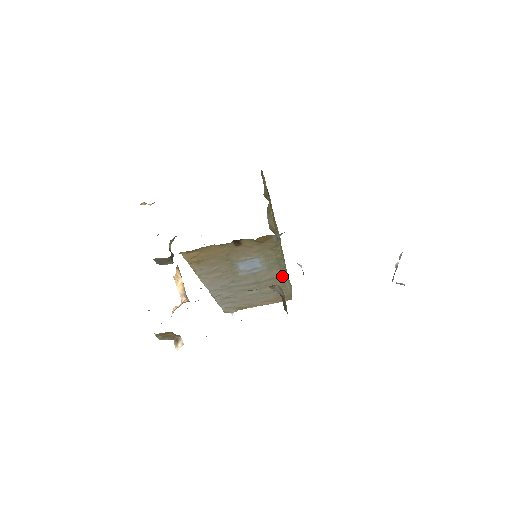
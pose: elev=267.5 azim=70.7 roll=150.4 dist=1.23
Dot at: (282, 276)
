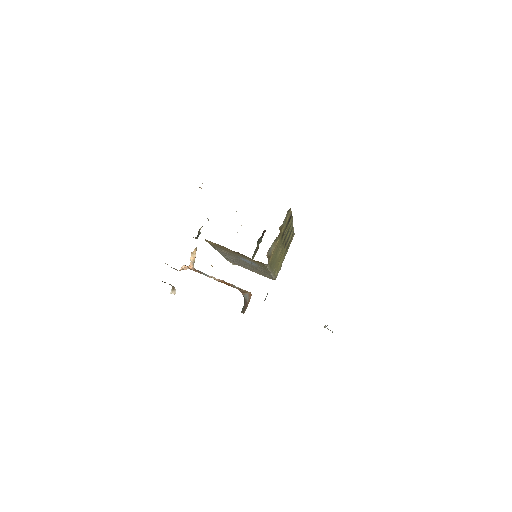
Dot at: (269, 273)
